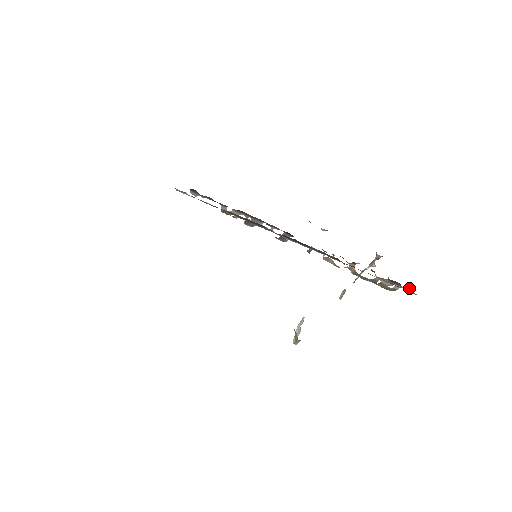
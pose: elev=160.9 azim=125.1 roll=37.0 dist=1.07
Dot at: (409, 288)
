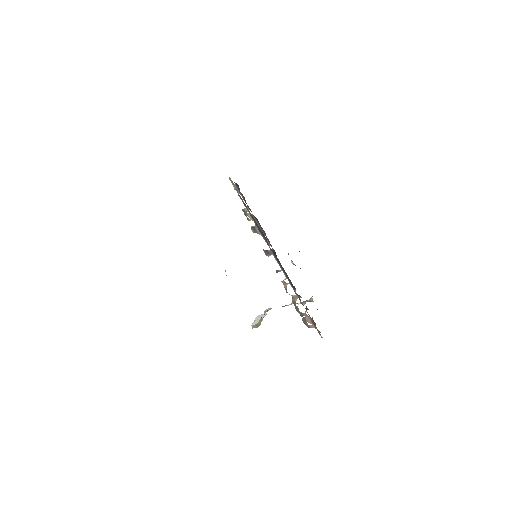
Dot at: (319, 331)
